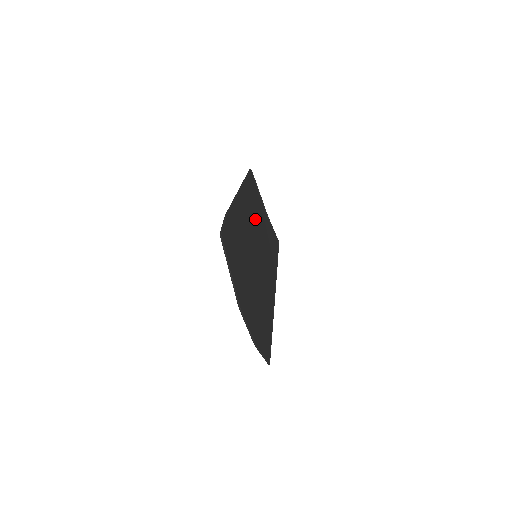
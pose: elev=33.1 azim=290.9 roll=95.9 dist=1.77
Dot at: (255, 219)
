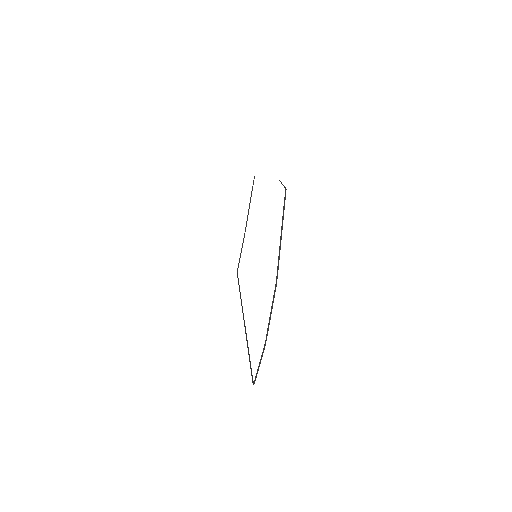
Dot at: occluded
